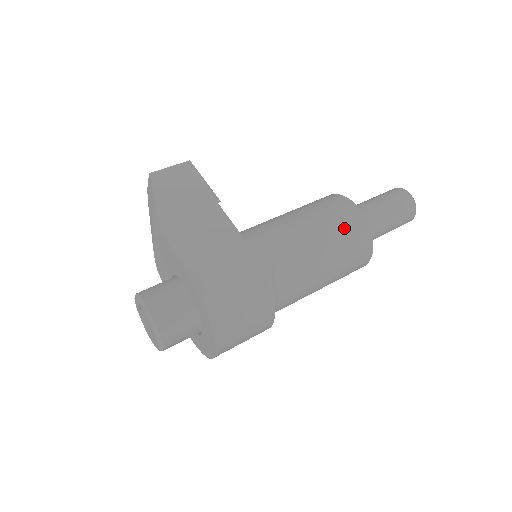
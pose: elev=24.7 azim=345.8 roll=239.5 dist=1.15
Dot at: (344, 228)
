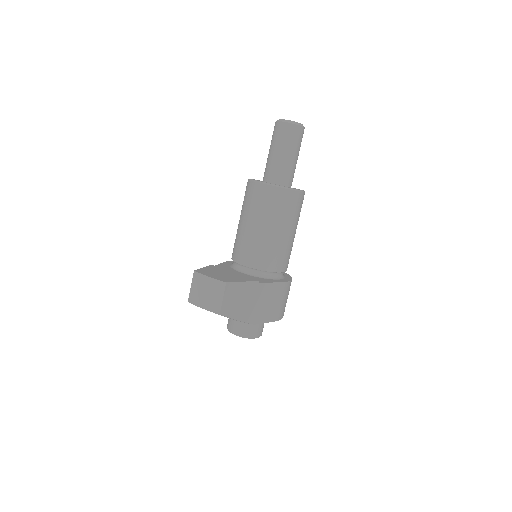
Dot at: occluded
